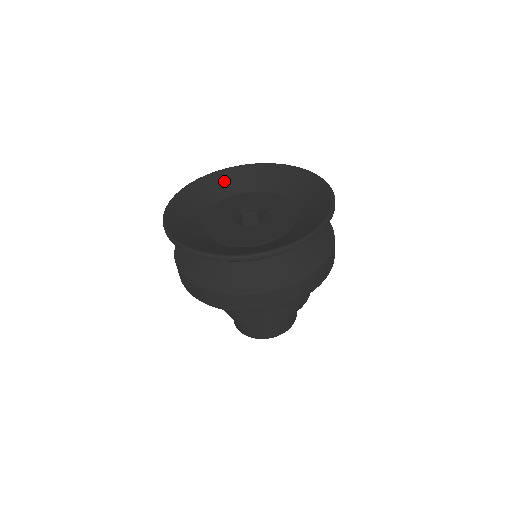
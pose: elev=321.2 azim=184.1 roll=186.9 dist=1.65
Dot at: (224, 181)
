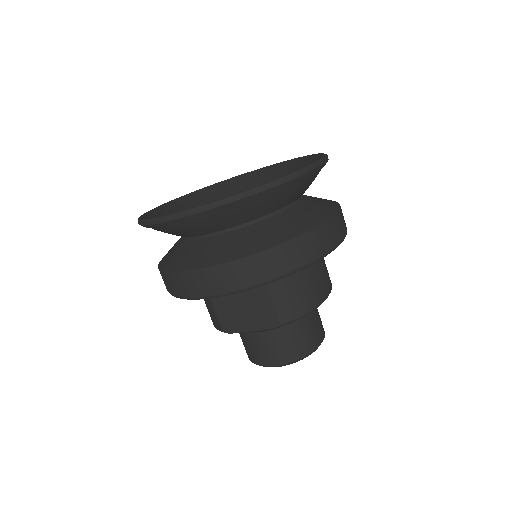
Dot at: (180, 206)
